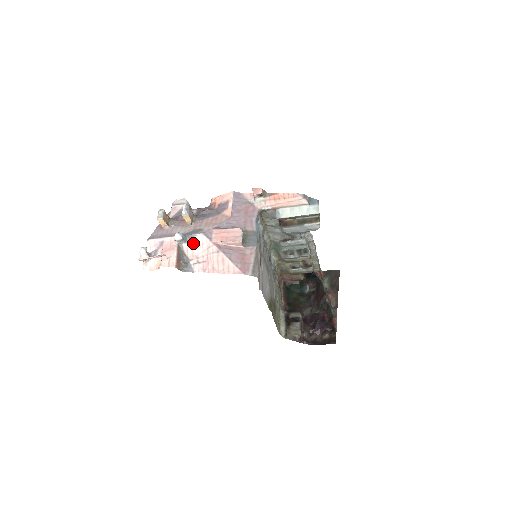
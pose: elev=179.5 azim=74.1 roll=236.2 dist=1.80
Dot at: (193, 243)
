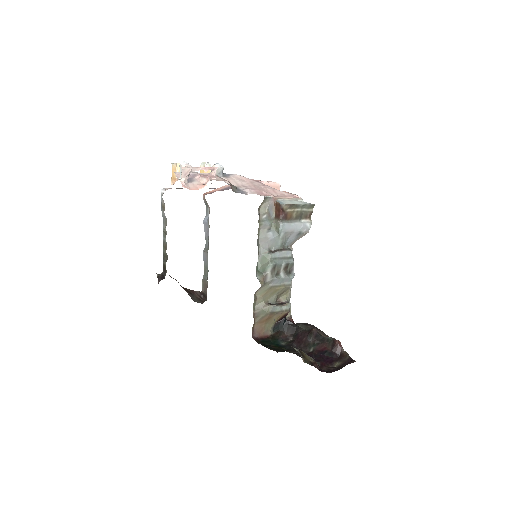
Dot at: (232, 178)
